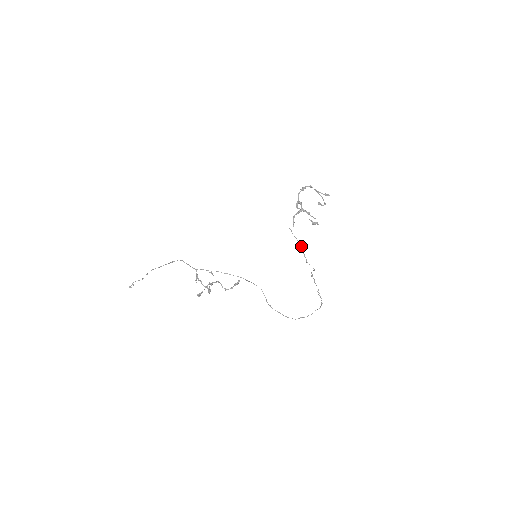
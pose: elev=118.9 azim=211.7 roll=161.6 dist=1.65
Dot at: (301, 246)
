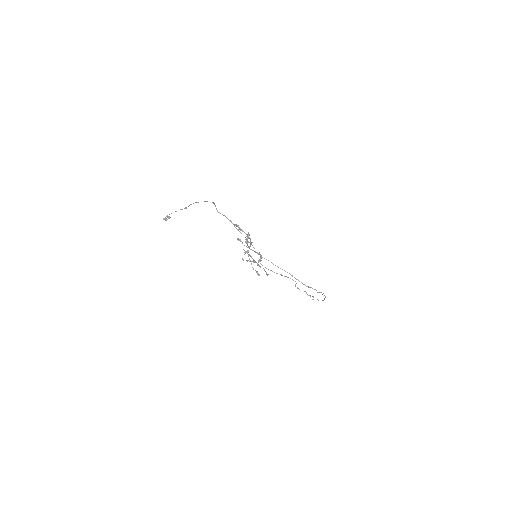
Dot at: (274, 272)
